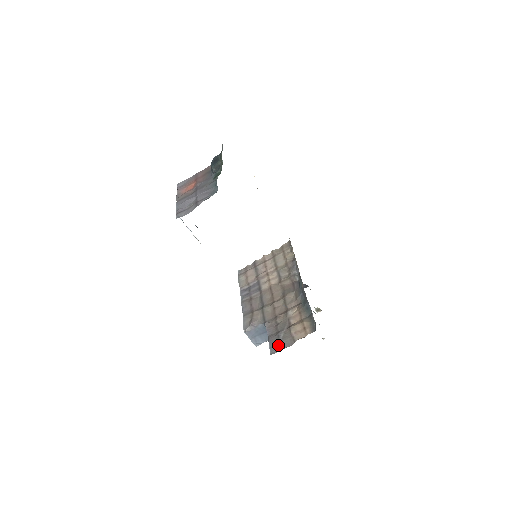
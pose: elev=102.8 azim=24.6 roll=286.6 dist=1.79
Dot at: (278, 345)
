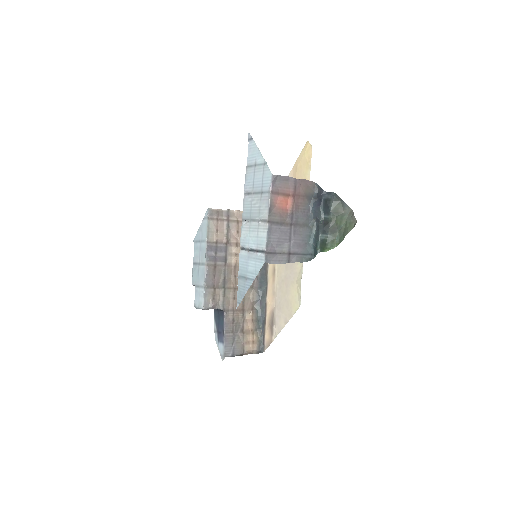
Dot at: (232, 349)
